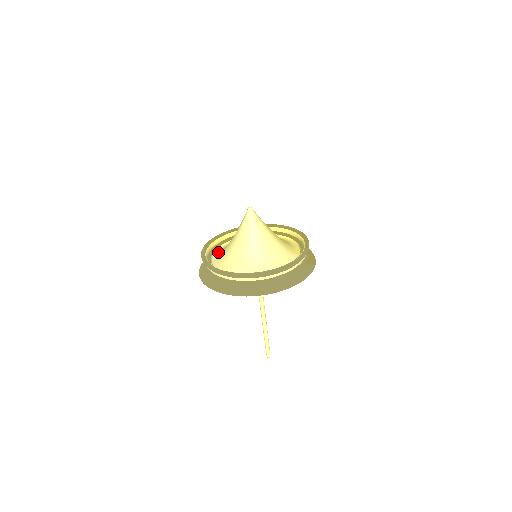
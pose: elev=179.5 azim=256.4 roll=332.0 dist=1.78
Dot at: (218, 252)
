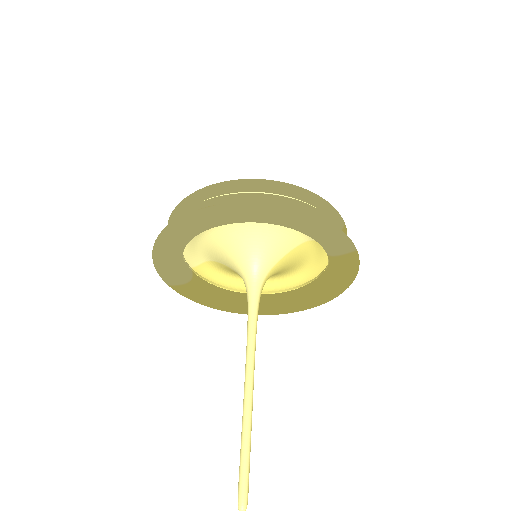
Dot at: (199, 269)
